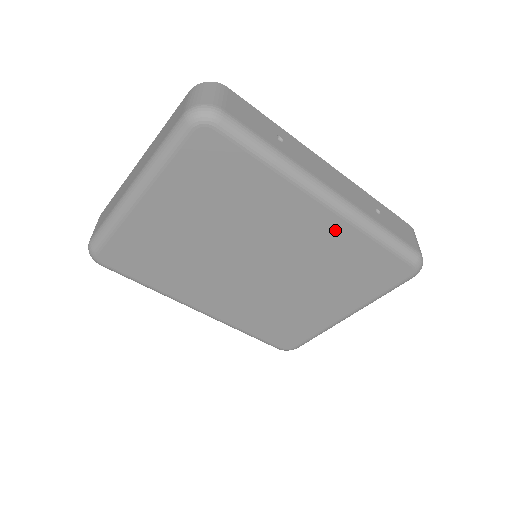
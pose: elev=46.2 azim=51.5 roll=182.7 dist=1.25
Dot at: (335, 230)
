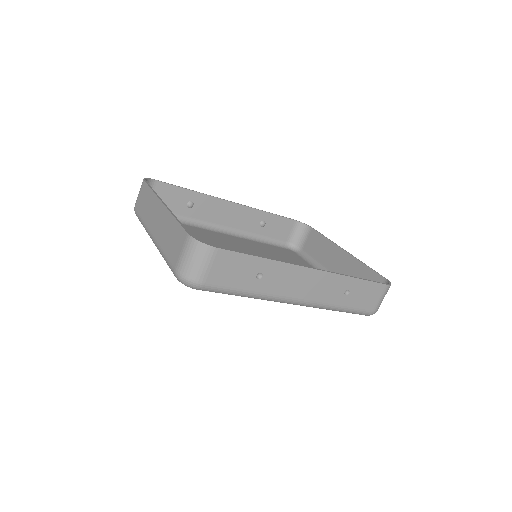
Dot at: occluded
